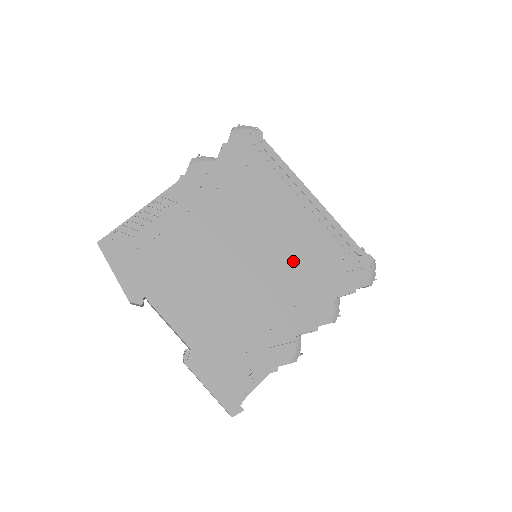
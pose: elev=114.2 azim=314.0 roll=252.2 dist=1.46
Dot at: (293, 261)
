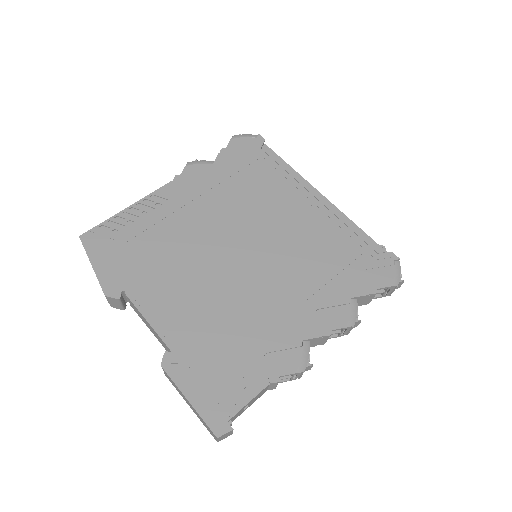
Dot at: (298, 257)
